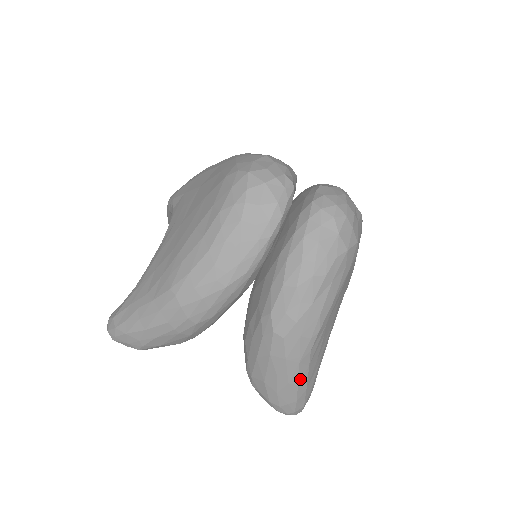
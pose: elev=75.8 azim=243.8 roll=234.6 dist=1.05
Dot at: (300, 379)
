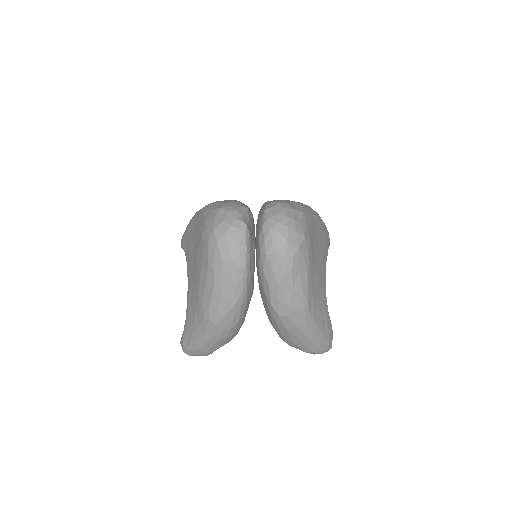
Dot at: (314, 332)
